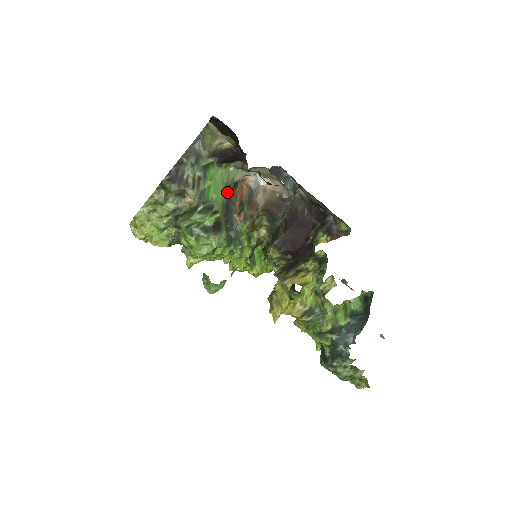
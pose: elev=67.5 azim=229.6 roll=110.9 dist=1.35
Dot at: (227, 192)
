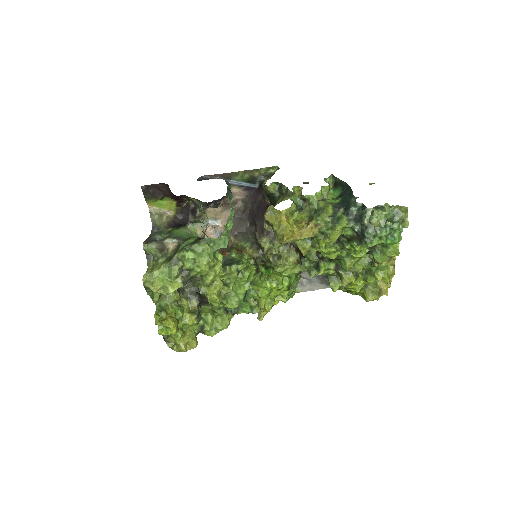
Dot at: occluded
